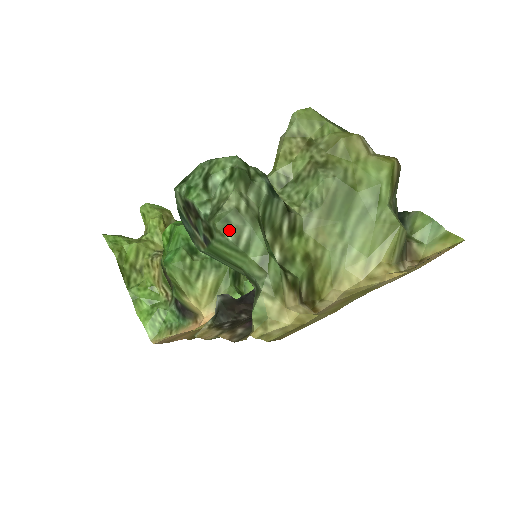
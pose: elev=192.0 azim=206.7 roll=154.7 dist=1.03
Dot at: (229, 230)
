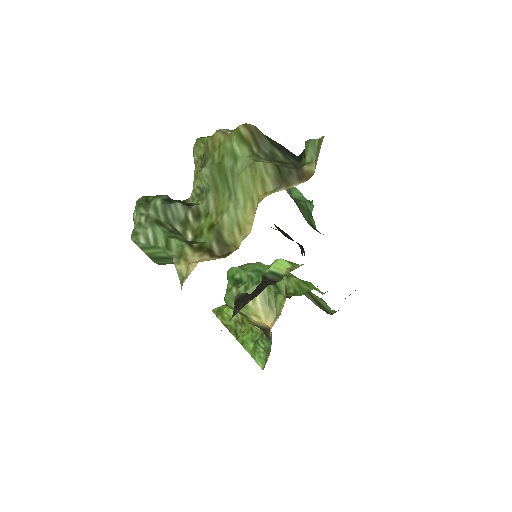
Dot at: (140, 238)
